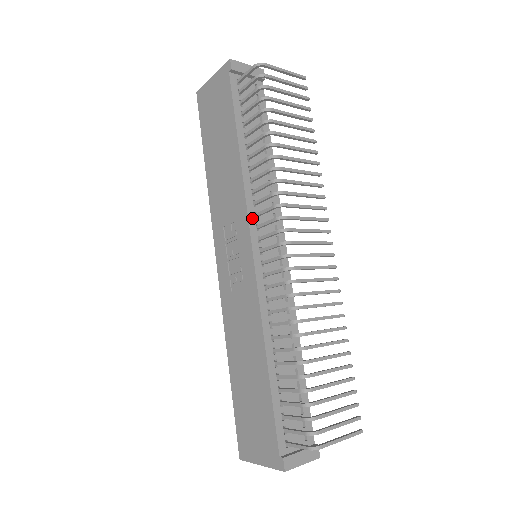
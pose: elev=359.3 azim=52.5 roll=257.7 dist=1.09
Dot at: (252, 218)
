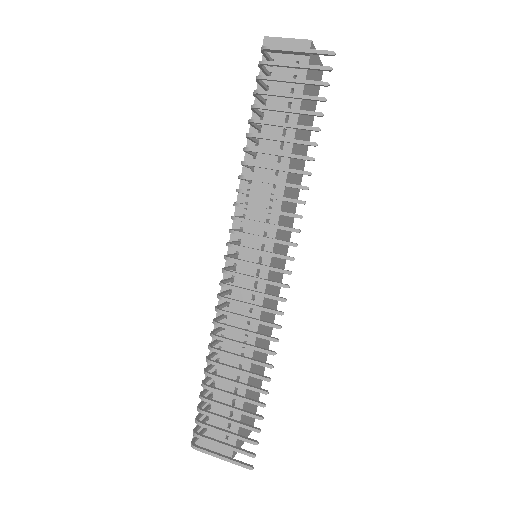
Dot at: occluded
